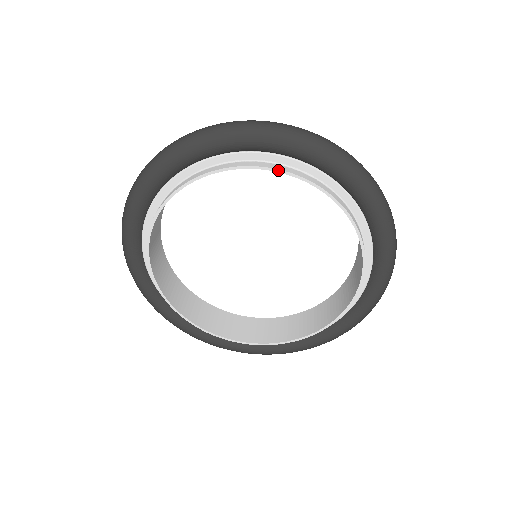
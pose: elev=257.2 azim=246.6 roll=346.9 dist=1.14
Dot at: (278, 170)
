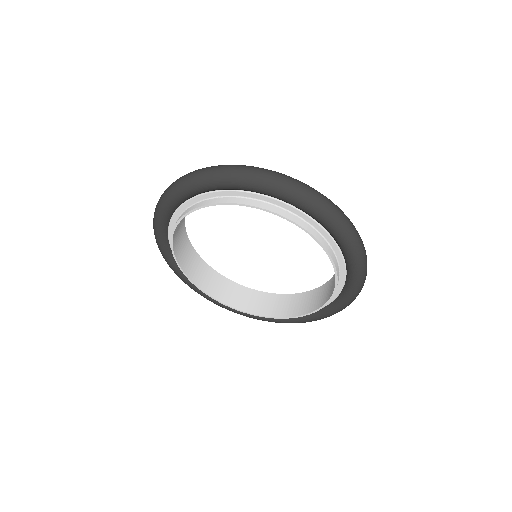
Dot at: (232, 203)
